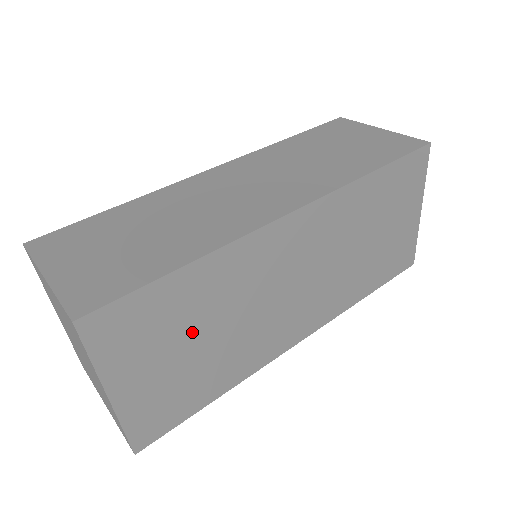
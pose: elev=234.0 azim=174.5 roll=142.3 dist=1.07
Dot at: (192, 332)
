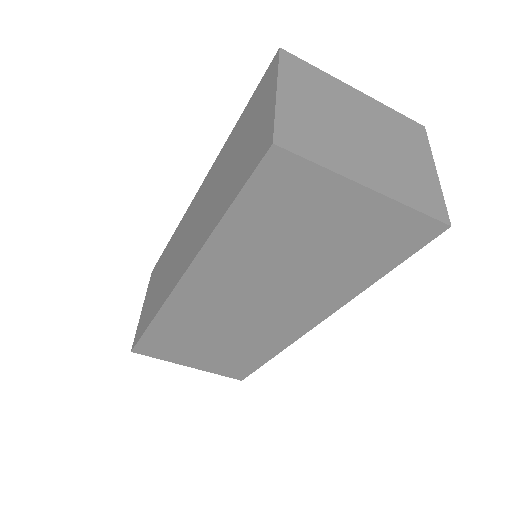
Dot at: (199, 342)
